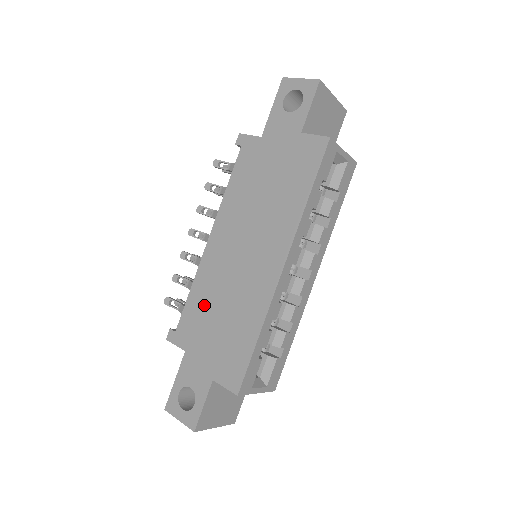
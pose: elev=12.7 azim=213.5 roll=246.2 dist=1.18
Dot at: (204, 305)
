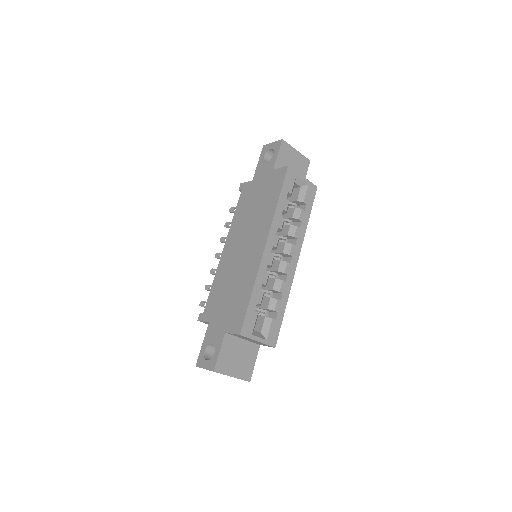
Dot at: (220, 288)
